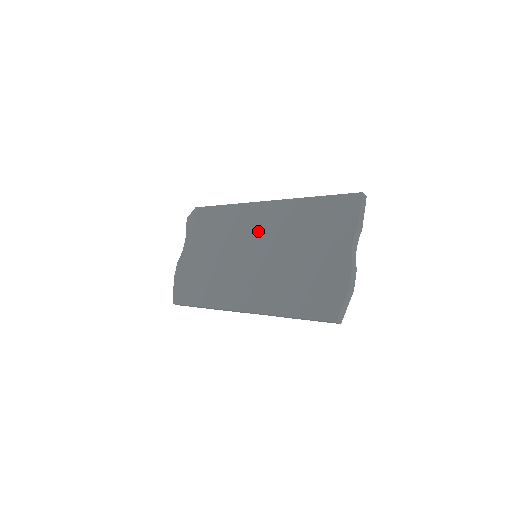
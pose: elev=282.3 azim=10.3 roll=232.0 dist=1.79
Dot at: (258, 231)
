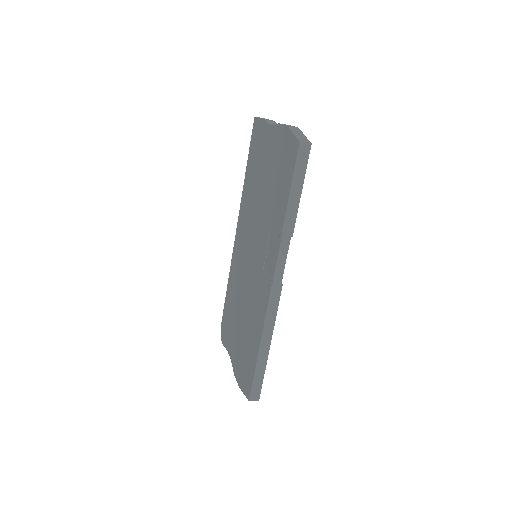
Dot at: (243, 245)
